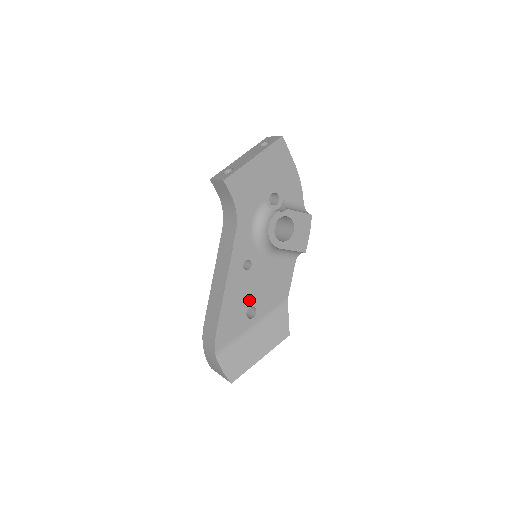
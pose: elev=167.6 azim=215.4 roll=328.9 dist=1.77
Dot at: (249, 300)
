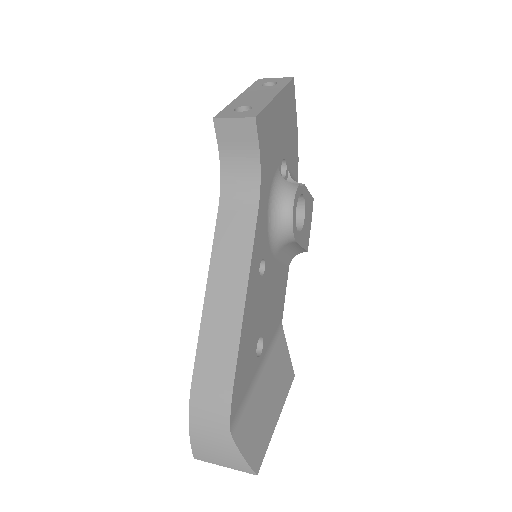
Dot at: (259, 326)
